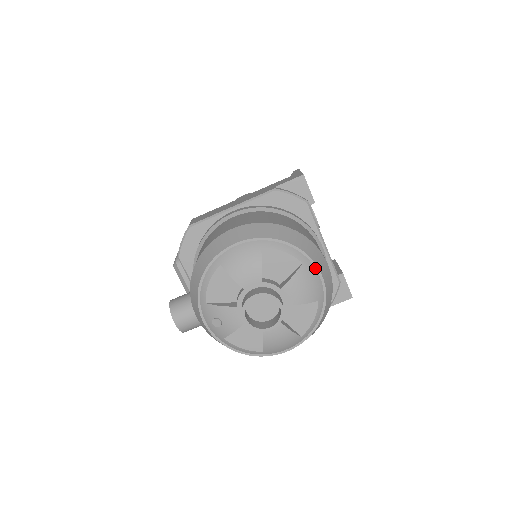
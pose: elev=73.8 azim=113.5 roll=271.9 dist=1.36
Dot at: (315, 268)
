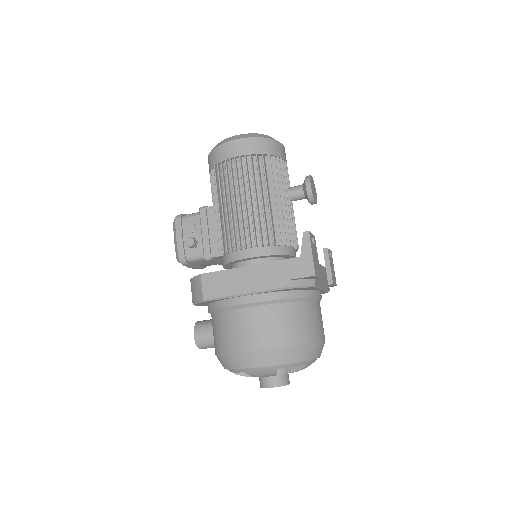
Dot at: (315, 359)
